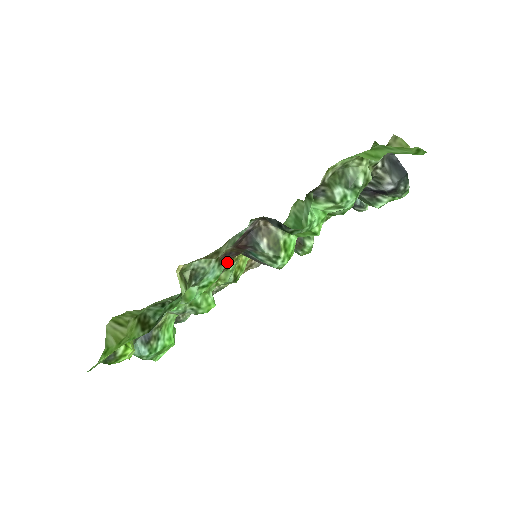
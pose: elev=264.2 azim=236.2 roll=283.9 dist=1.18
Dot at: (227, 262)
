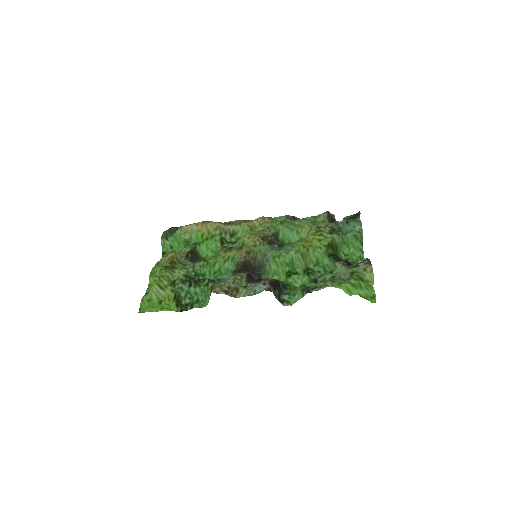
Dot at: (236, 250)
